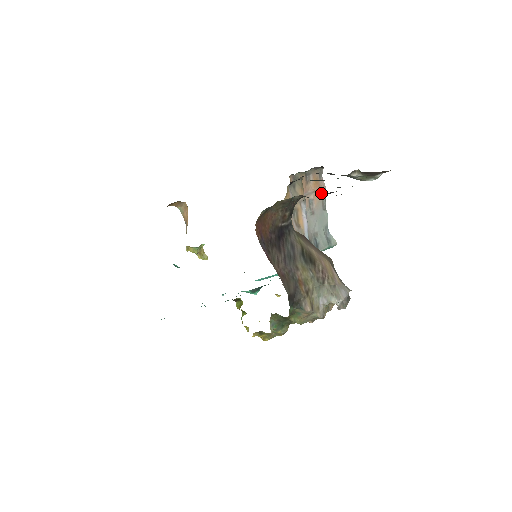
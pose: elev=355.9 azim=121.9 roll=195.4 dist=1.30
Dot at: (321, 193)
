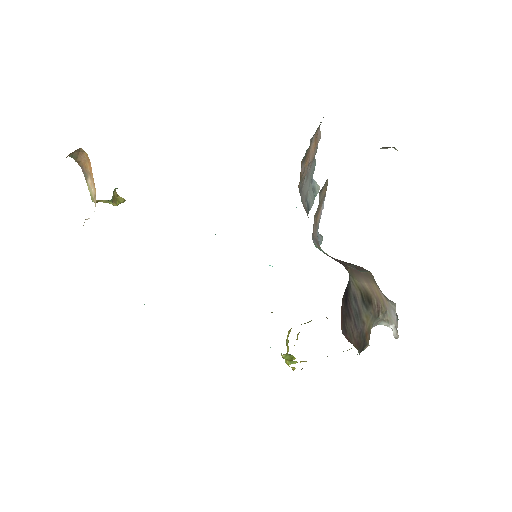
Dot at: (316, 146)
